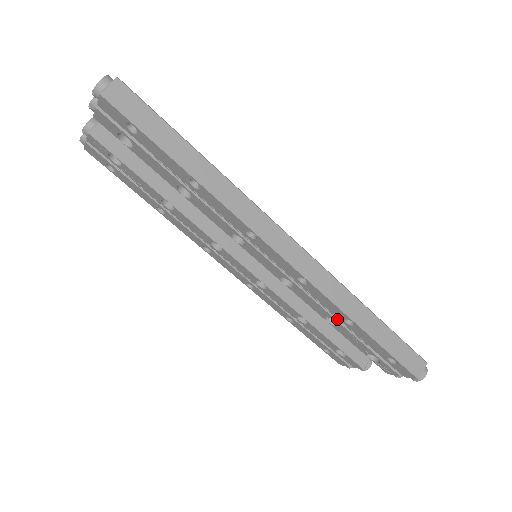
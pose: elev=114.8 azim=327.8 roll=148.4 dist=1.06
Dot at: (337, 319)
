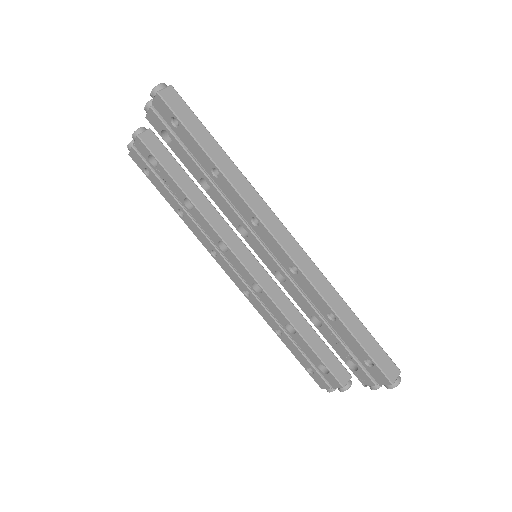
Dot at: (321, 316)
